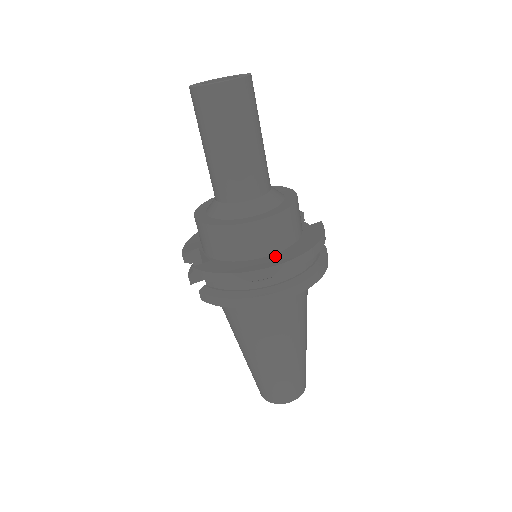
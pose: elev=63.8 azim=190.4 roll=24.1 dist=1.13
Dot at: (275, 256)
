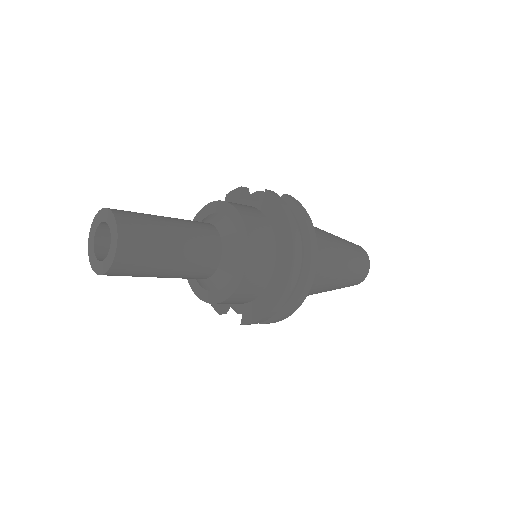
Dot at: (278, 267)
